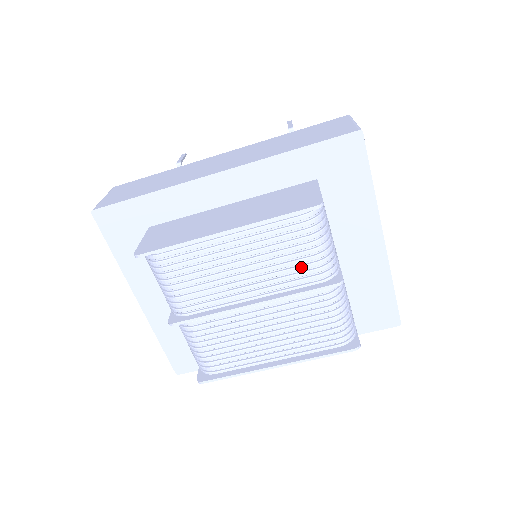
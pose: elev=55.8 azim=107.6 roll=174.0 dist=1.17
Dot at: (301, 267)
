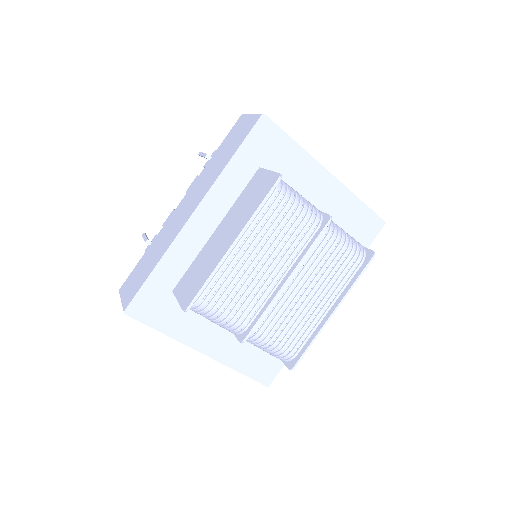
Dot at: (298, 229)
